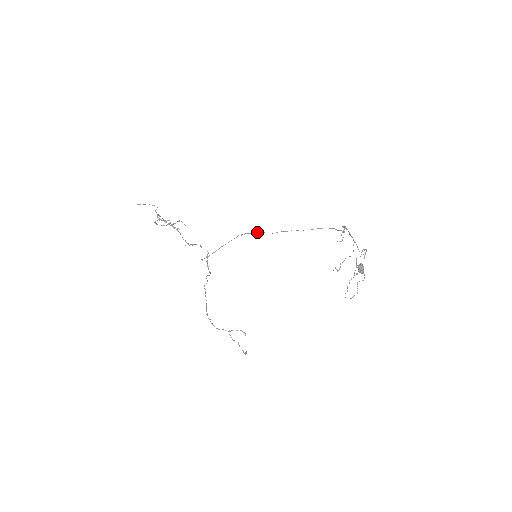
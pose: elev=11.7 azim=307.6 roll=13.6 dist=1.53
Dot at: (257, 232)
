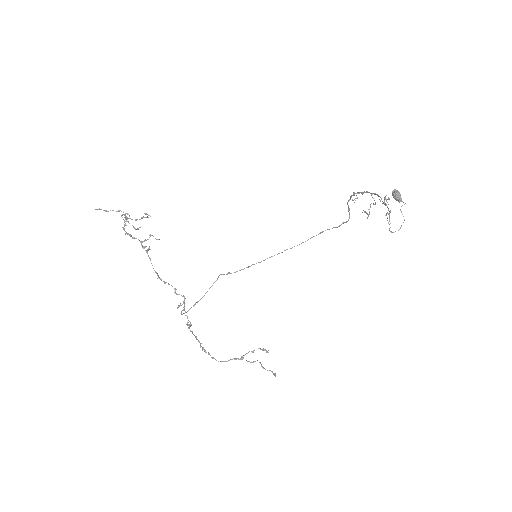
Dot at: (240, 270)
